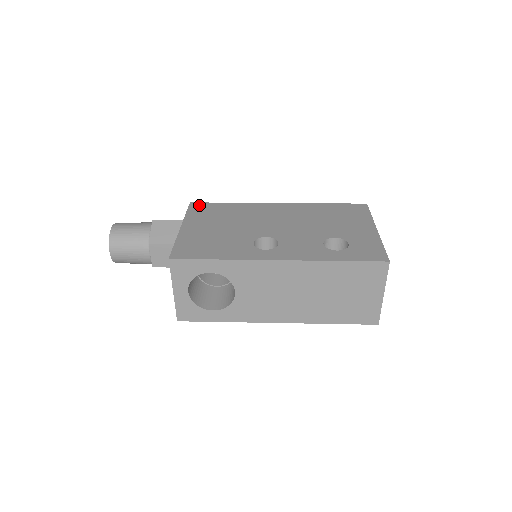
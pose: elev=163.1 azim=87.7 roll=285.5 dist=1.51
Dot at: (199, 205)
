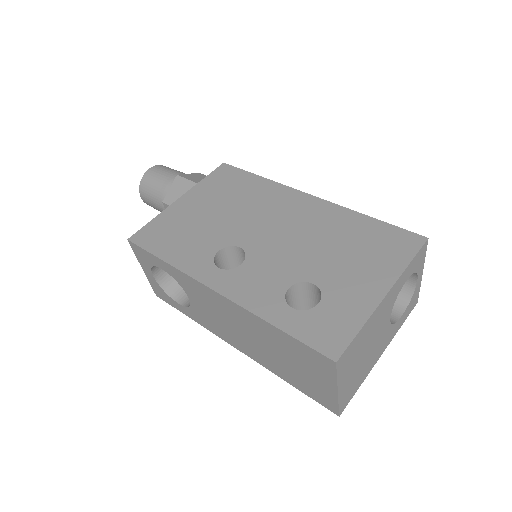
Dot at: (227, 170)
